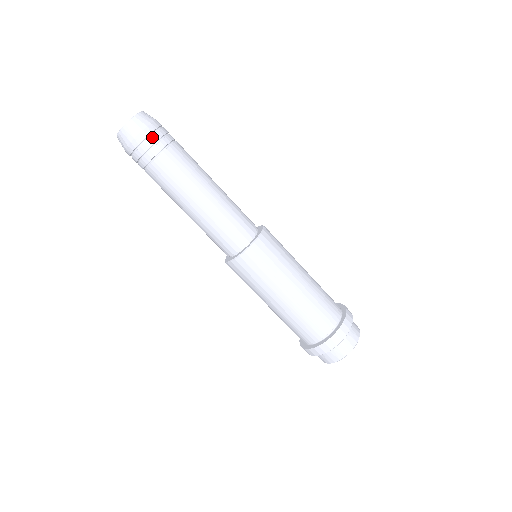
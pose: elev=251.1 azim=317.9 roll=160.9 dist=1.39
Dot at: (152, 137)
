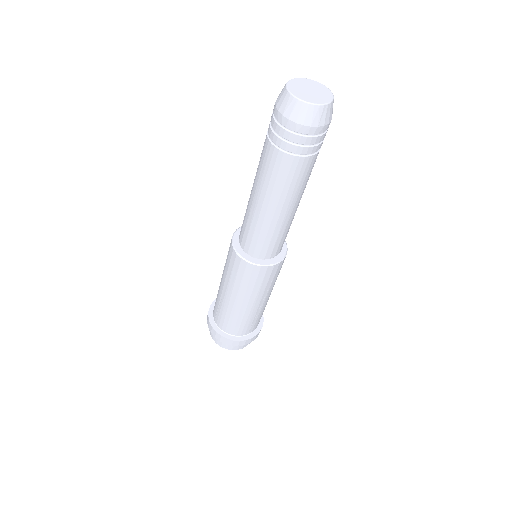
Dot at: (325, 134)
